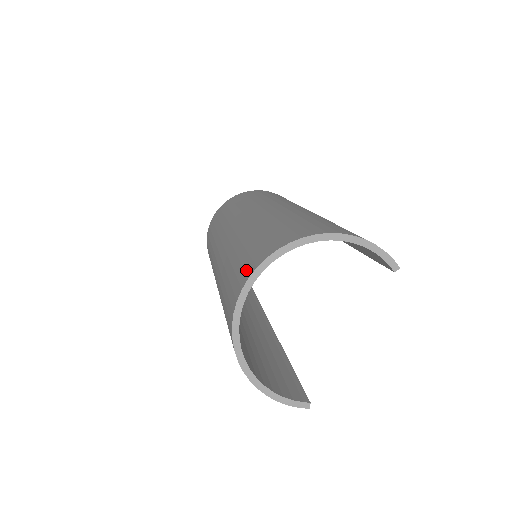
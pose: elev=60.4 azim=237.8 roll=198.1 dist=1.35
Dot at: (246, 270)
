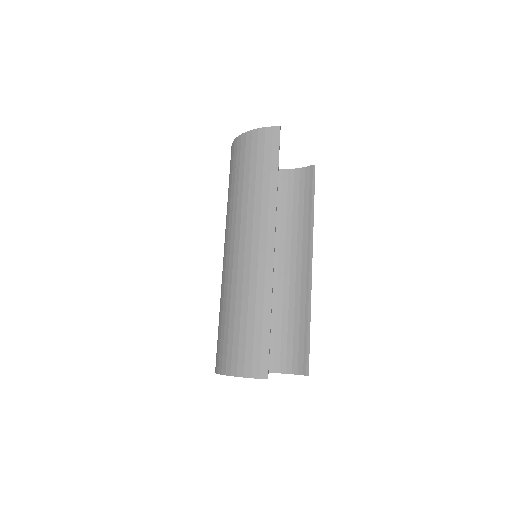
Dot at: occluded
